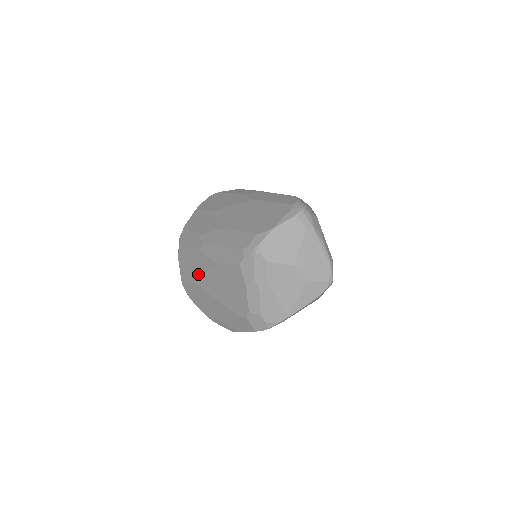
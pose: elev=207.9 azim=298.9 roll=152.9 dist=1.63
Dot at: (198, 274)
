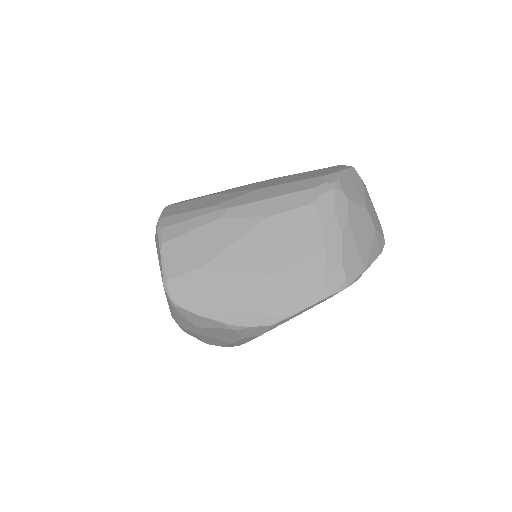
Dot at: (218, 249)
